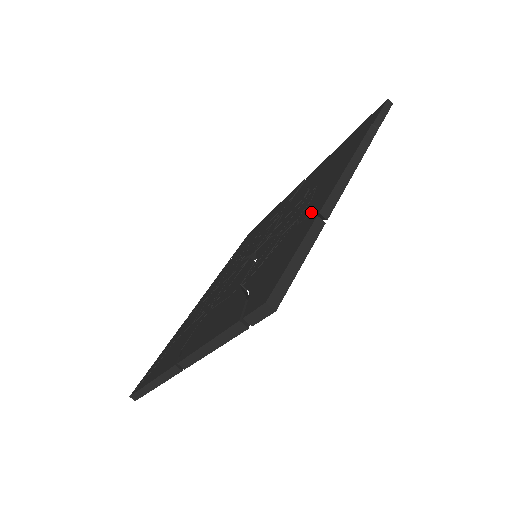
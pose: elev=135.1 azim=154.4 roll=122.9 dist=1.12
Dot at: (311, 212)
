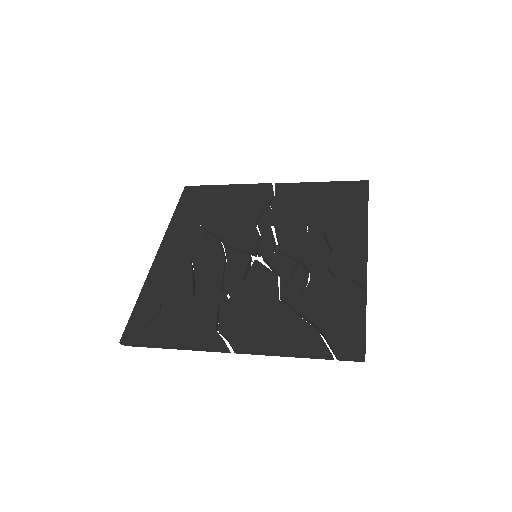
Dot at: (350, 277)
